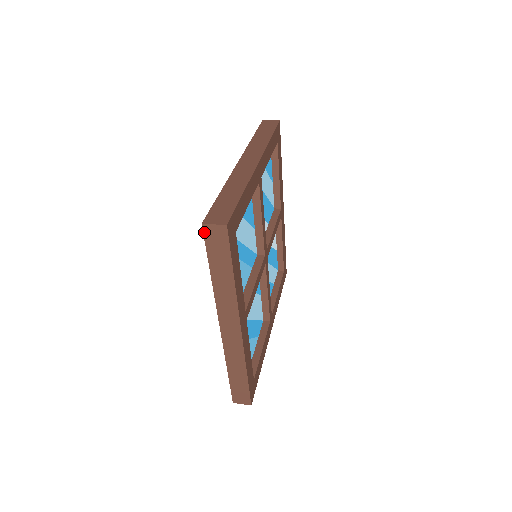
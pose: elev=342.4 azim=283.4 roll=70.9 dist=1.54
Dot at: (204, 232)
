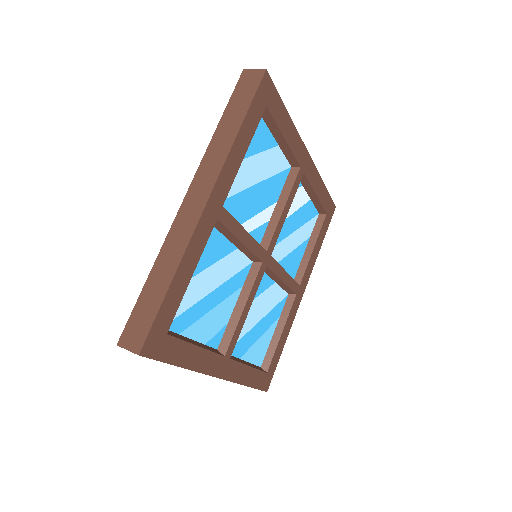
Dot at: occluded
